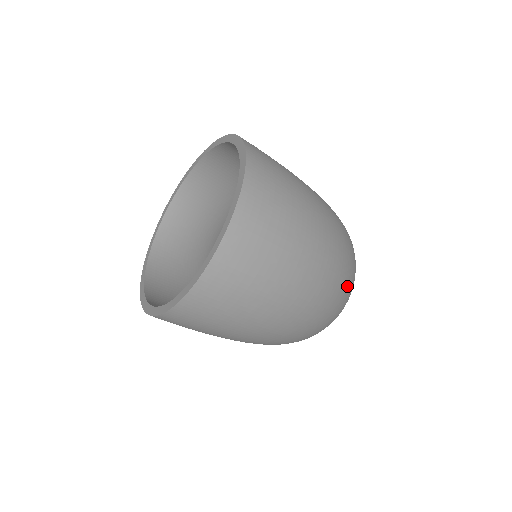
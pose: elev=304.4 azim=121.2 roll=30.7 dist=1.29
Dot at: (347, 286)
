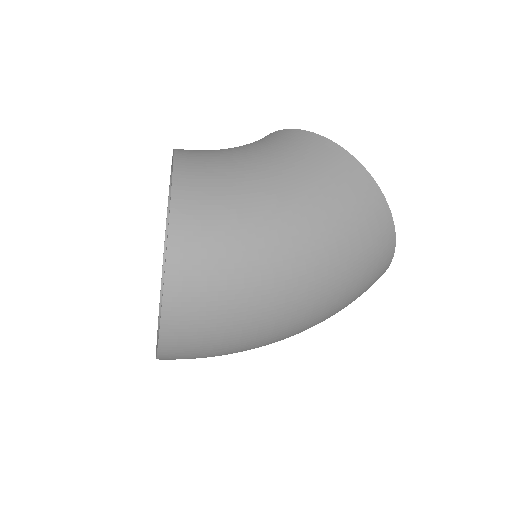
Dot at: (362, 291)
